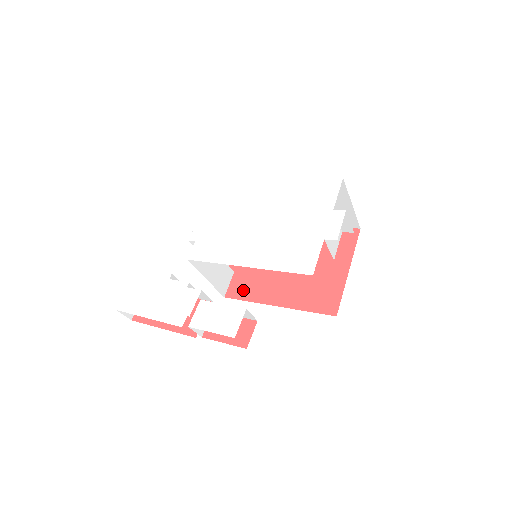
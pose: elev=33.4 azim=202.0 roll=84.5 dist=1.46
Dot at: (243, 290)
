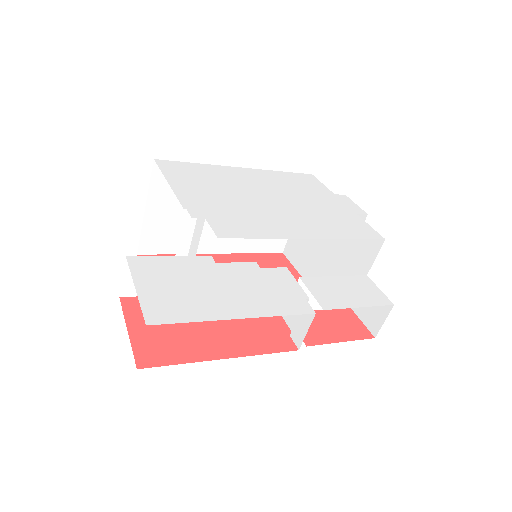
Dot at: occluded
